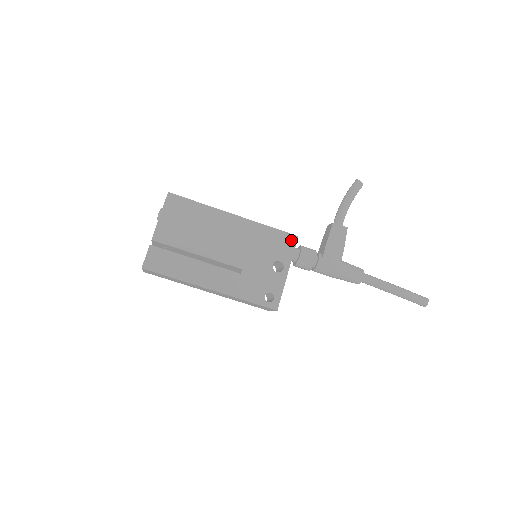
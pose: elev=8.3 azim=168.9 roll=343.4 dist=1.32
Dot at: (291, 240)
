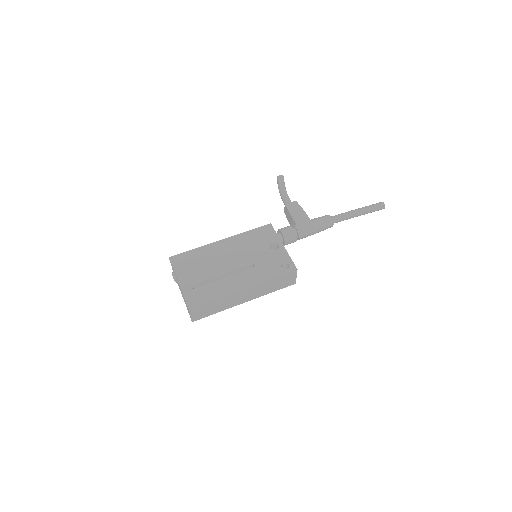
Dot at: (268, 228)
